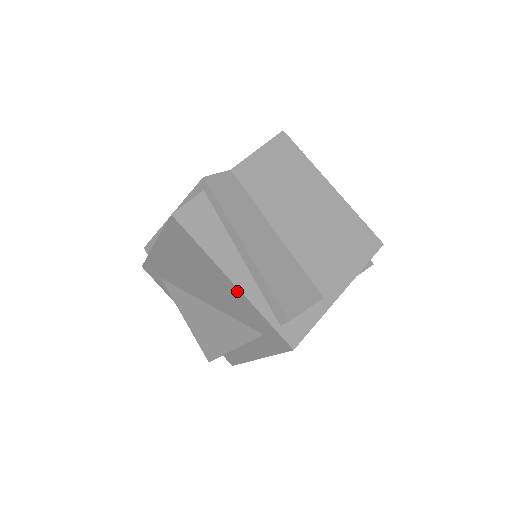
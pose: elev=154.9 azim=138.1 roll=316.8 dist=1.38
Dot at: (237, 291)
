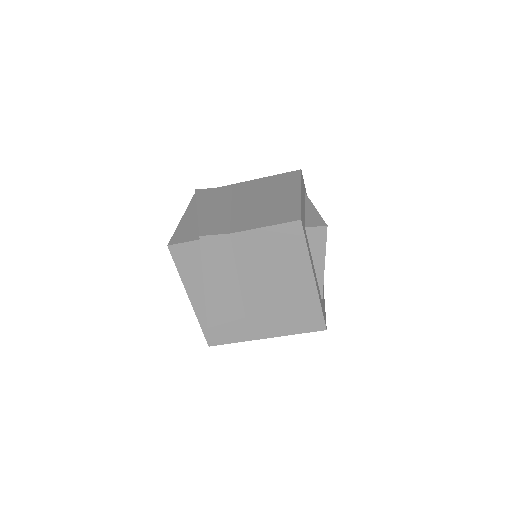
Dot at: (192, 302)
